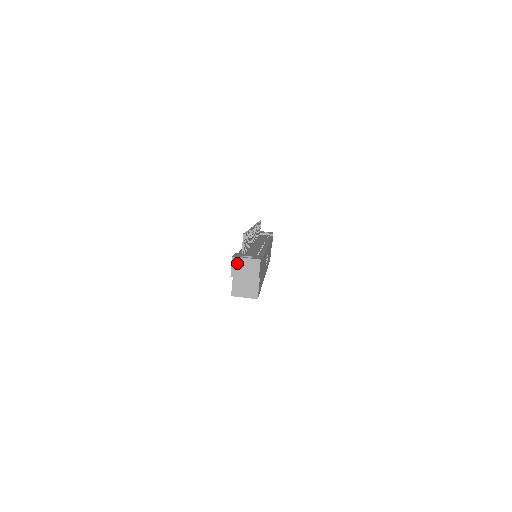
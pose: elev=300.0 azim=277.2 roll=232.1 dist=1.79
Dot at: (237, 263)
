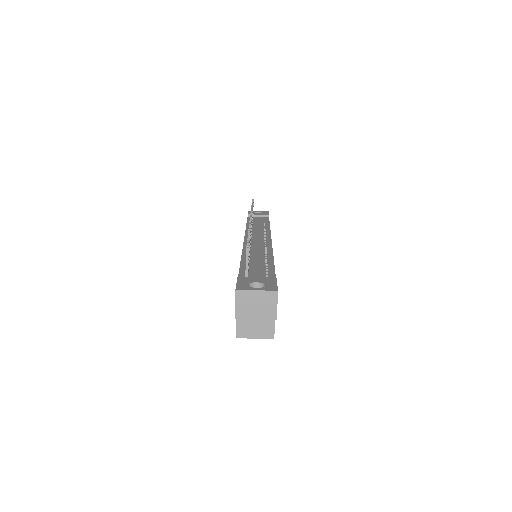
Dot at: (243, 298)
